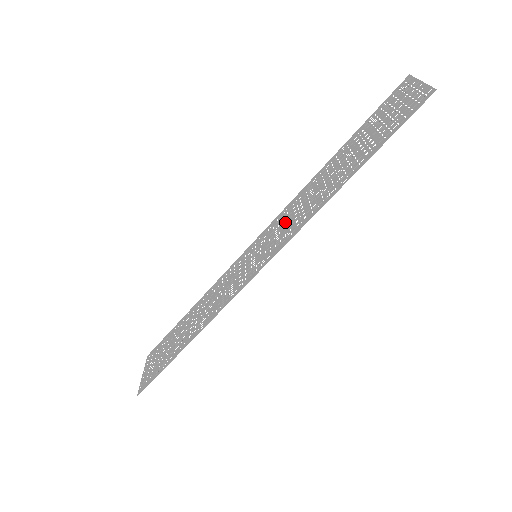
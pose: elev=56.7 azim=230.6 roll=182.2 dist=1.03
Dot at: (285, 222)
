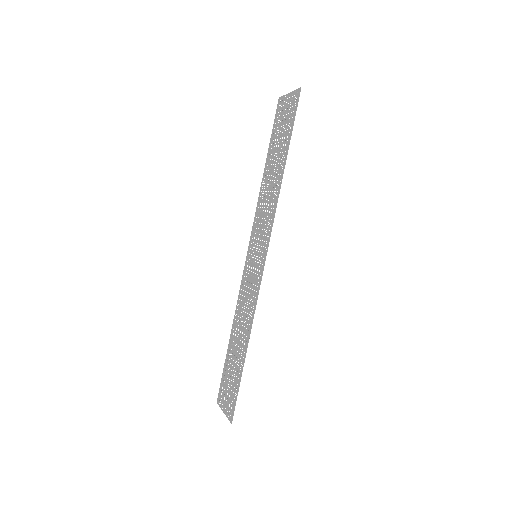
Dot at: (261, 221)
